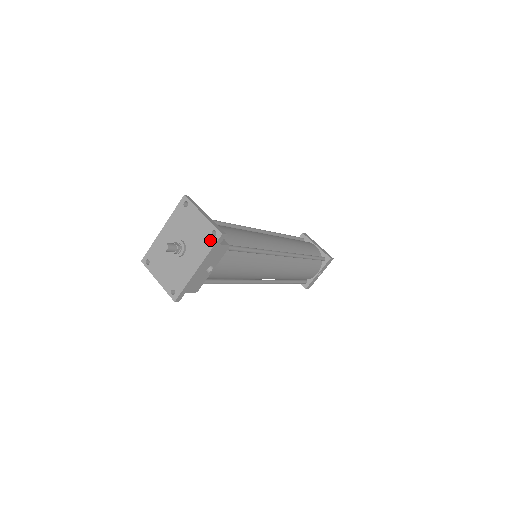
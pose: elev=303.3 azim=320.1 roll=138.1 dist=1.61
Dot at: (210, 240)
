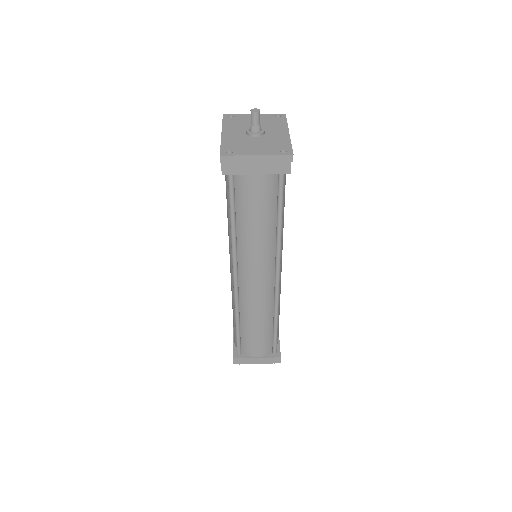
Dot at: (279, 119)
